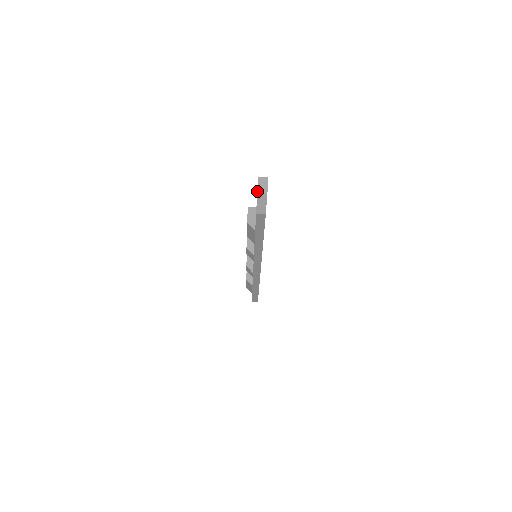
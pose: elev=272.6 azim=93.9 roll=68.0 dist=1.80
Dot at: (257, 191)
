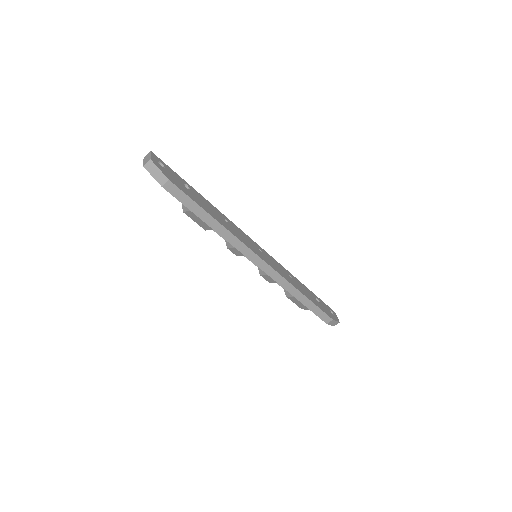
Dot at: (143, 165)
